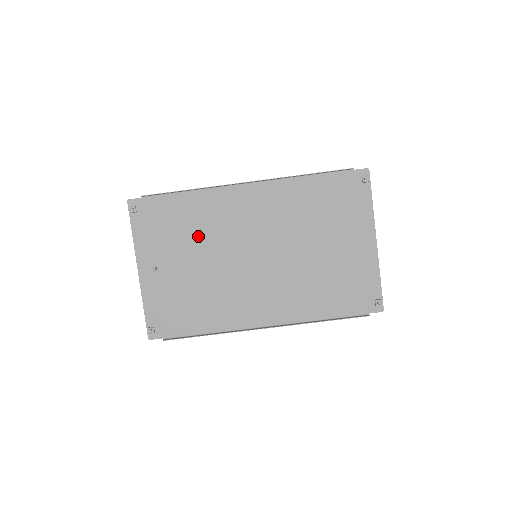
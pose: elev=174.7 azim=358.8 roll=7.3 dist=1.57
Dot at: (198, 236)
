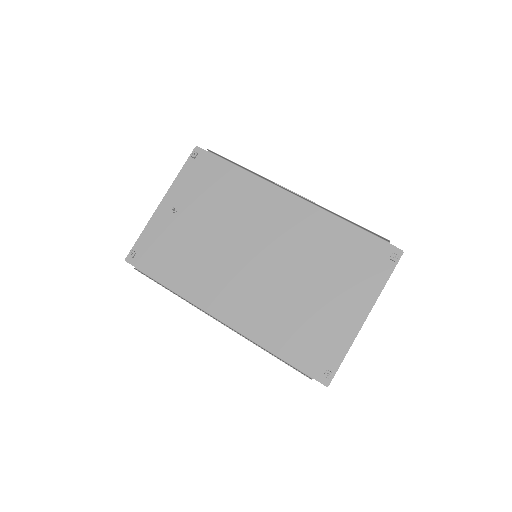
Dot at: (224, 208)
